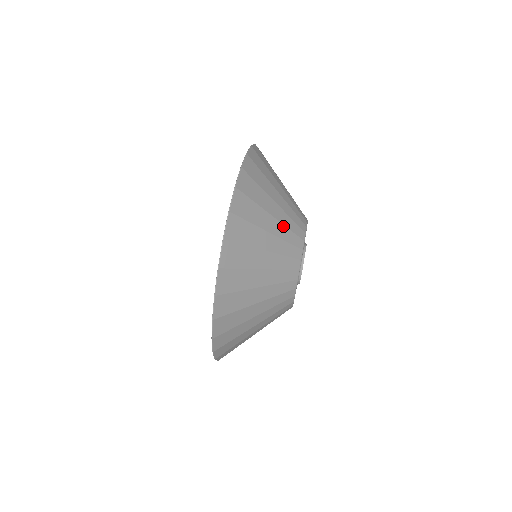
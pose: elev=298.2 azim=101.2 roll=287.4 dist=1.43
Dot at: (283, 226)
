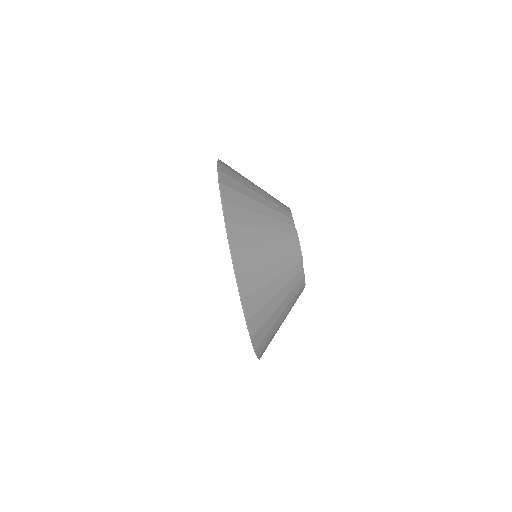
Dot at: (284, 274)
